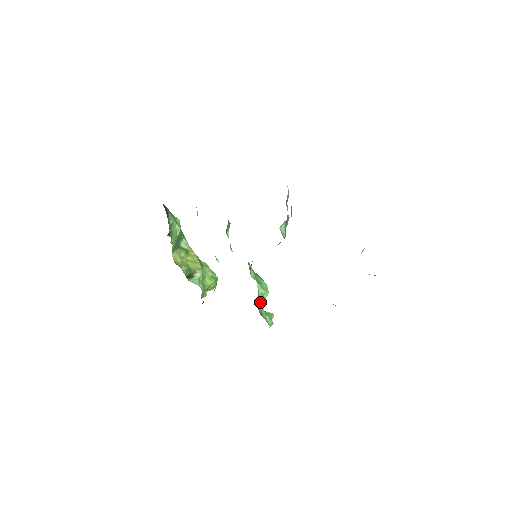
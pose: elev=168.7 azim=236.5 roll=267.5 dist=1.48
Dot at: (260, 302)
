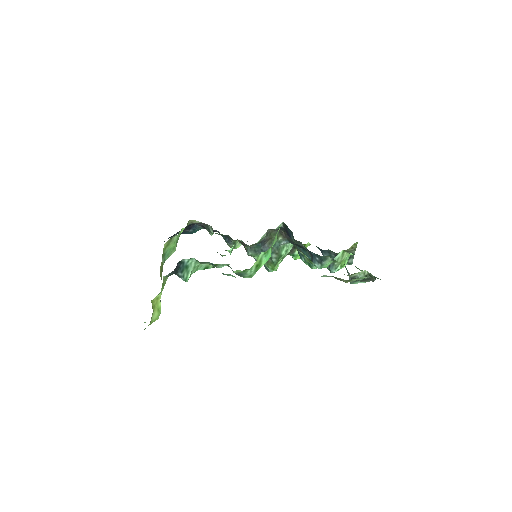
Dot at: occluded
